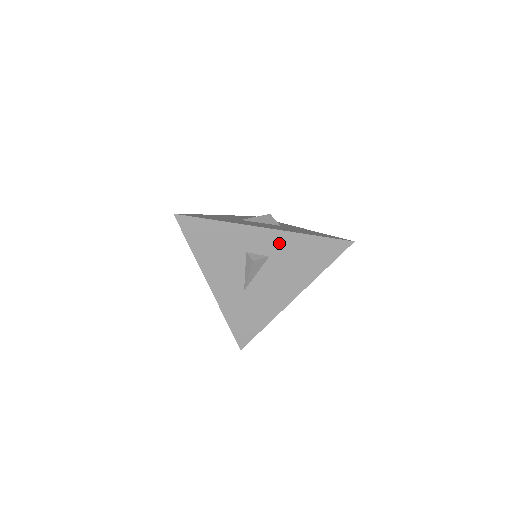
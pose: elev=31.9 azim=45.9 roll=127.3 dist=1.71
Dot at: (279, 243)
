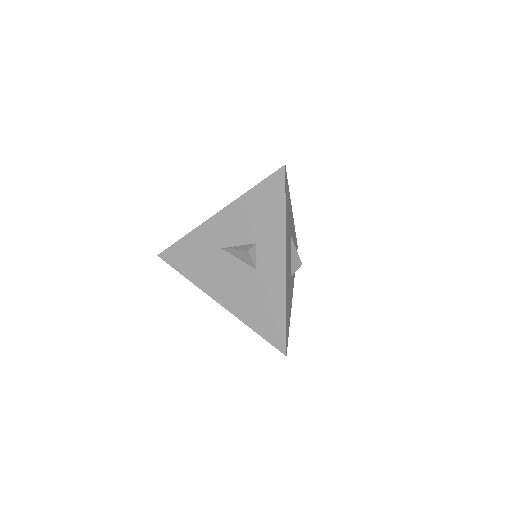
Dot at: occluded
